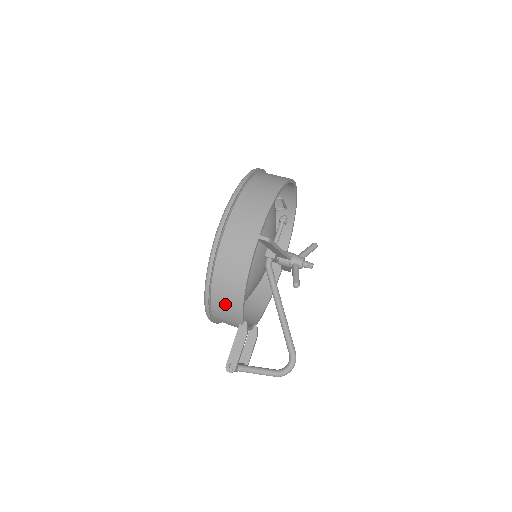
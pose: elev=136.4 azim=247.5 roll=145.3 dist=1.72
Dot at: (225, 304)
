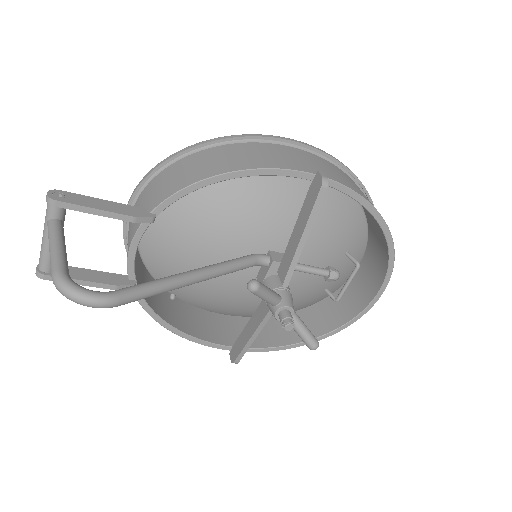
Dot at: (180, 173)
